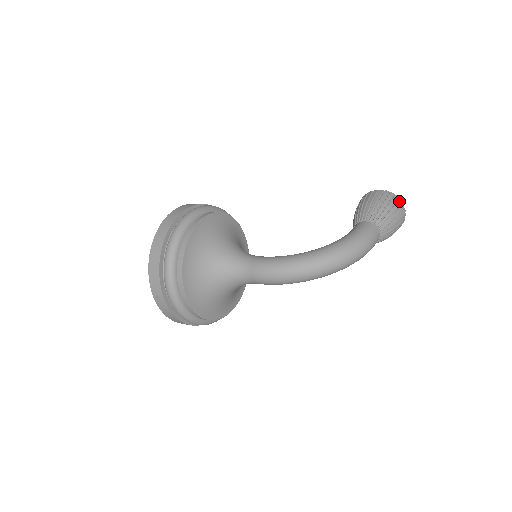
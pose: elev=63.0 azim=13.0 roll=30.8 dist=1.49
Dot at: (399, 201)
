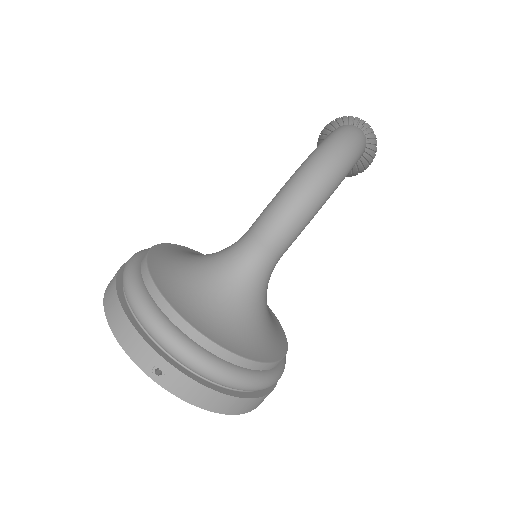
Dot at: occluded
